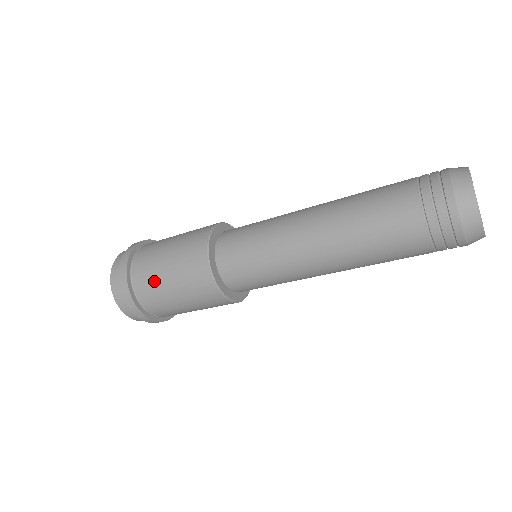
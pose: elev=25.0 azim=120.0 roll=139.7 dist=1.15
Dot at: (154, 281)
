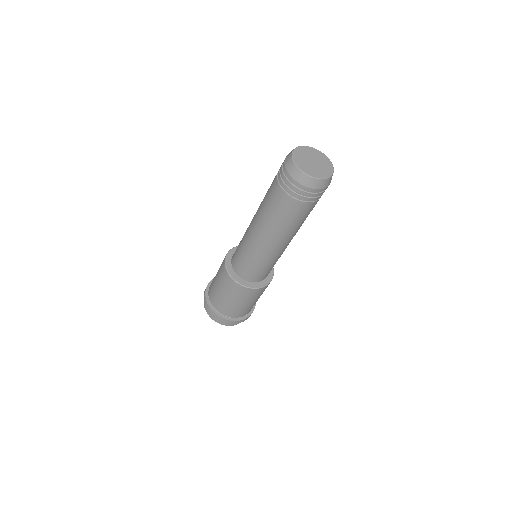
Dot at: (213, 282)
